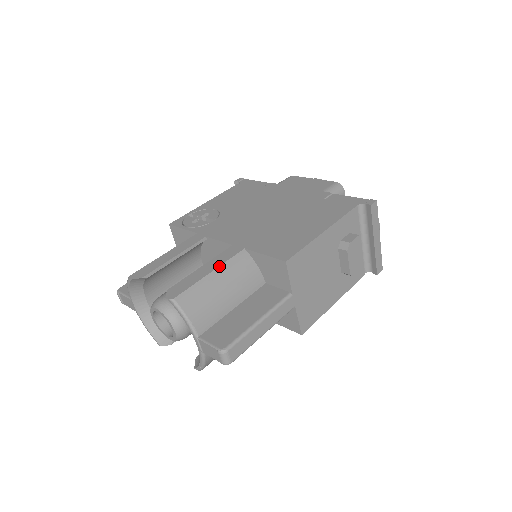
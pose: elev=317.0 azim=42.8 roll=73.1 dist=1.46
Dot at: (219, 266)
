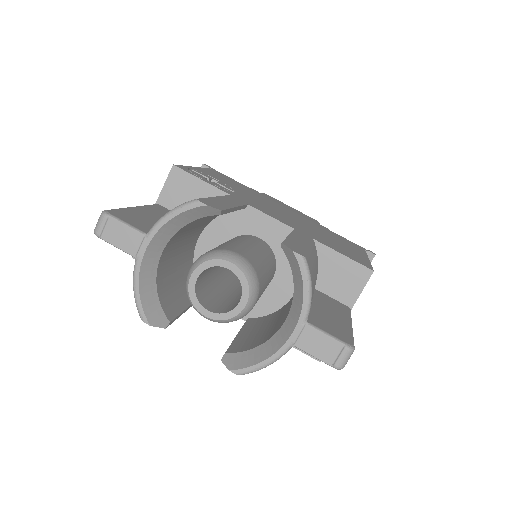
Dot at: (311, 244)
